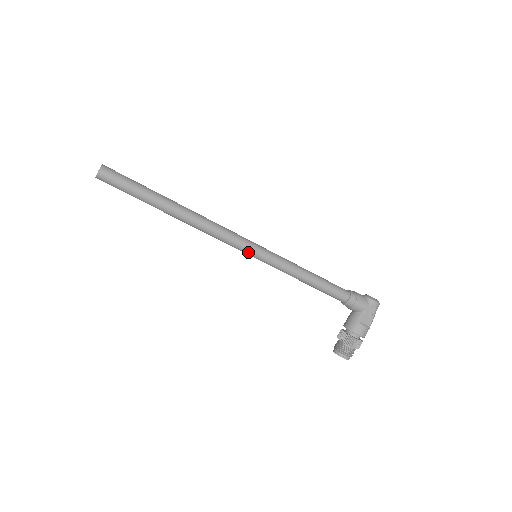
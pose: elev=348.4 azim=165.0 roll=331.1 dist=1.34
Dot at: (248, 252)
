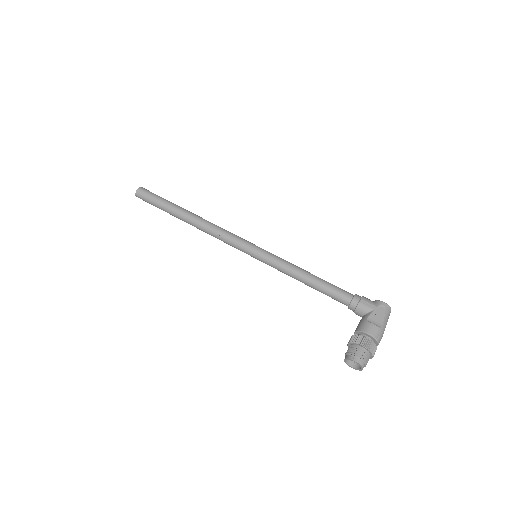
Dot at: (248, 249)
